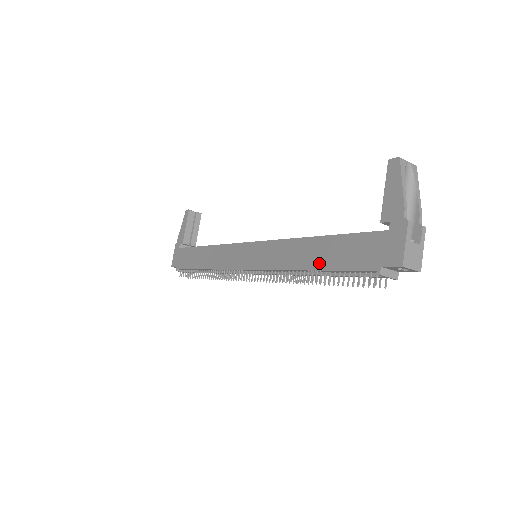
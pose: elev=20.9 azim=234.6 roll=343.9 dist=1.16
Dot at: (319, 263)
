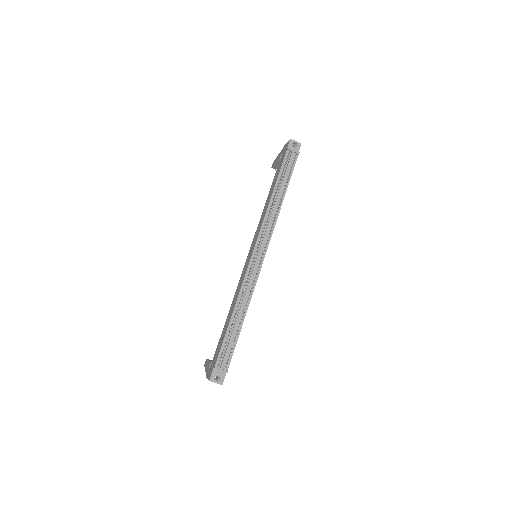
Dot at: (274, 186)
